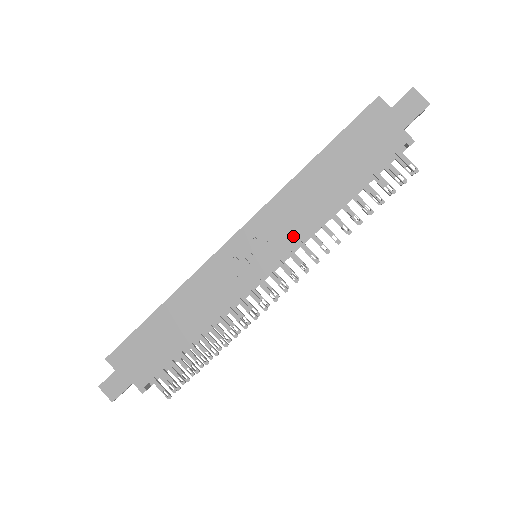
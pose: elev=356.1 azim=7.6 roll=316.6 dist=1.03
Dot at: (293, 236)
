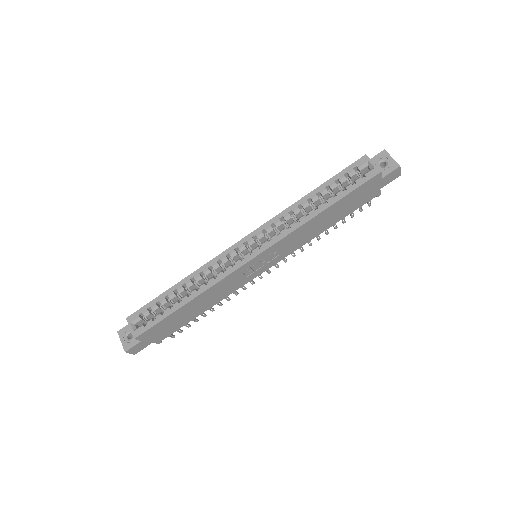
Dot at: (291, 251)
